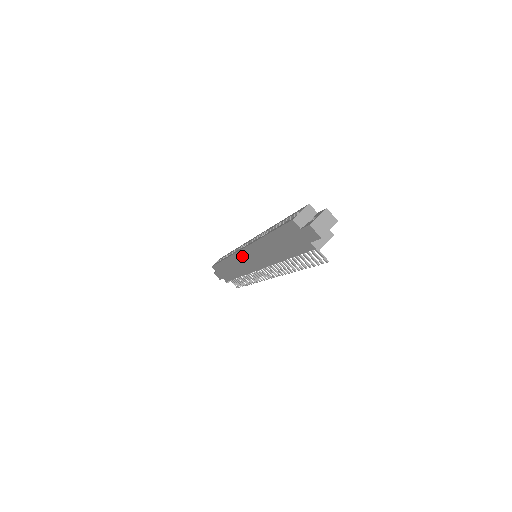
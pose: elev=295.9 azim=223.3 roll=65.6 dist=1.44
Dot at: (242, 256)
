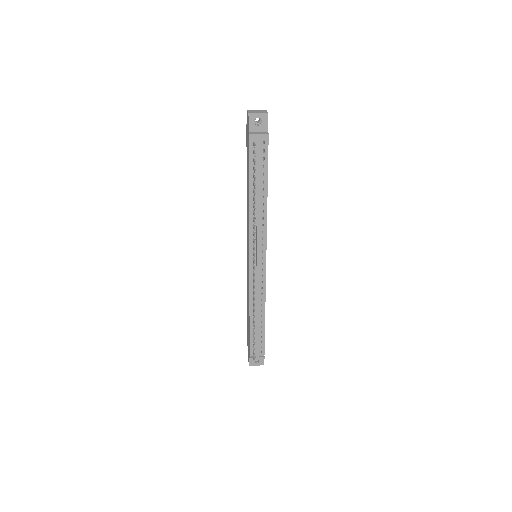
Dot at: occluded
